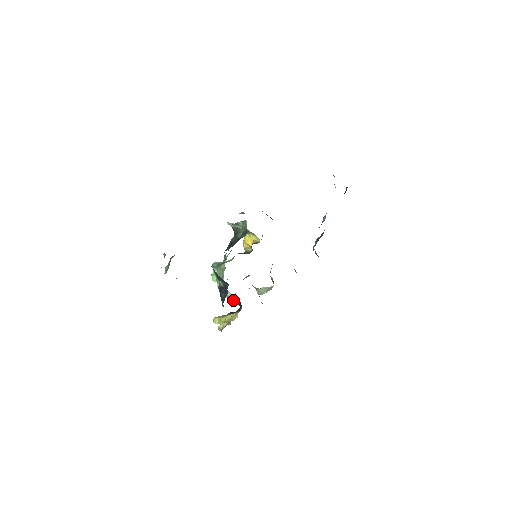
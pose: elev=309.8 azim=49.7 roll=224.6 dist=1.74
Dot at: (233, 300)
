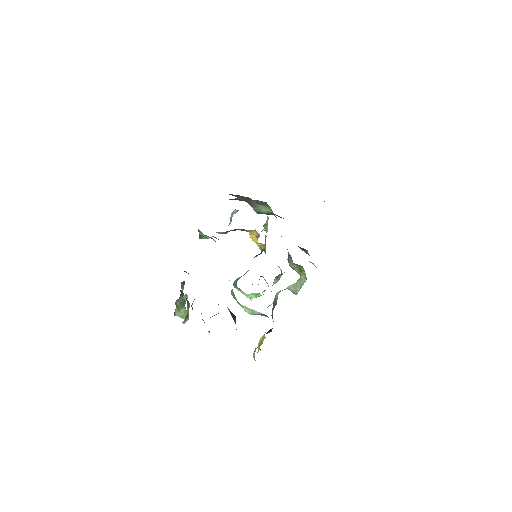
Dot at: occluded
